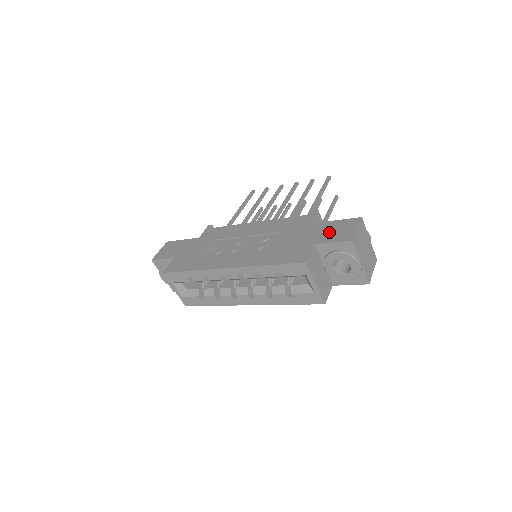
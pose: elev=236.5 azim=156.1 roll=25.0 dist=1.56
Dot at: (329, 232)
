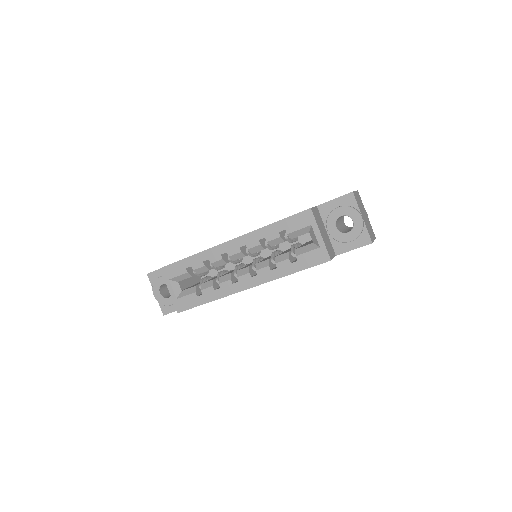
Dot at: occluded
